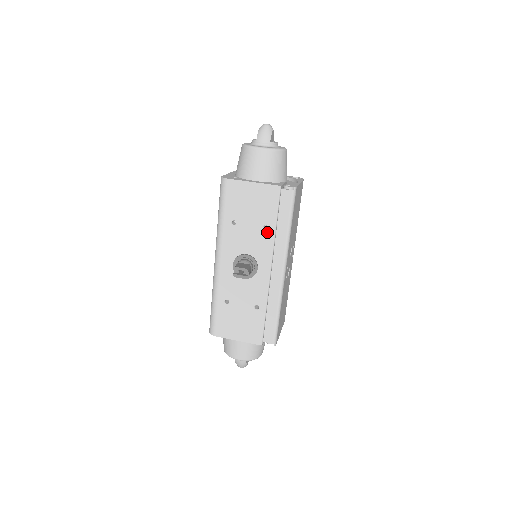
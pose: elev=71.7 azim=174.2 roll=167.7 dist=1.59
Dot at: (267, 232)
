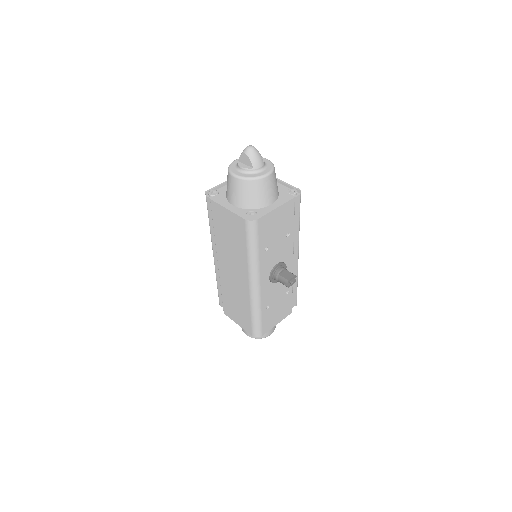
Dot at: (289, 237)
